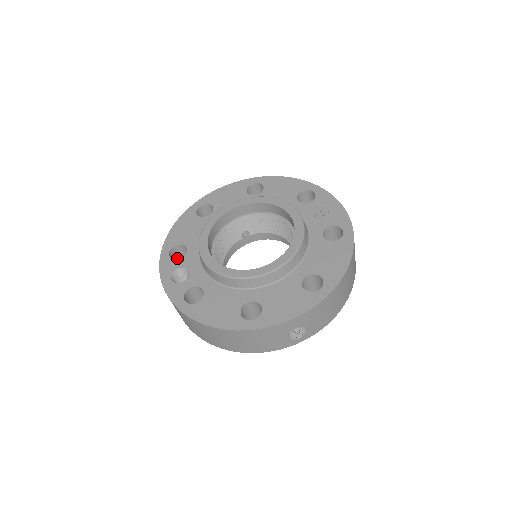
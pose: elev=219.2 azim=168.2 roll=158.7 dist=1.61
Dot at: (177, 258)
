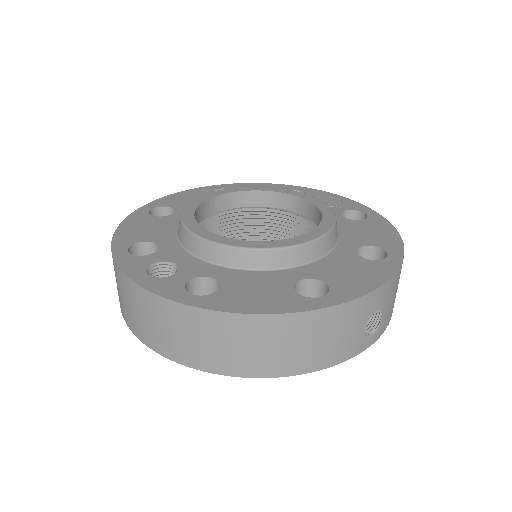
Dot at: occluded
